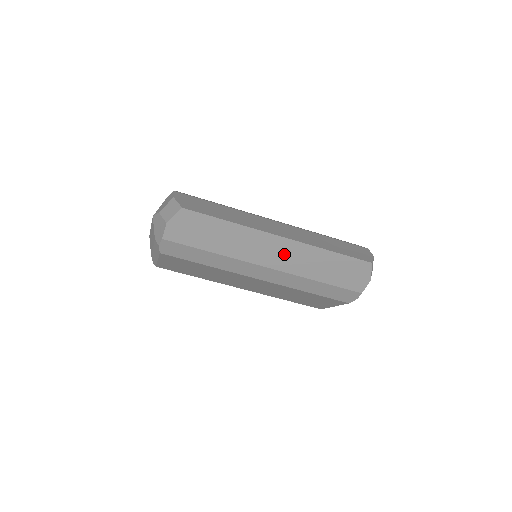
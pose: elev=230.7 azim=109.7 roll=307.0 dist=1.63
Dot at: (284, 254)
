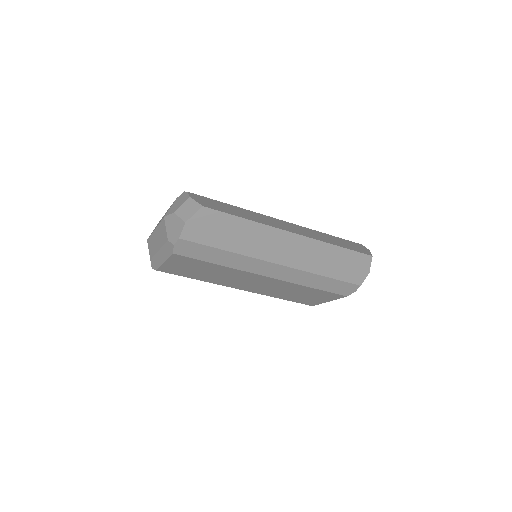
Dot at: (295, 250)
